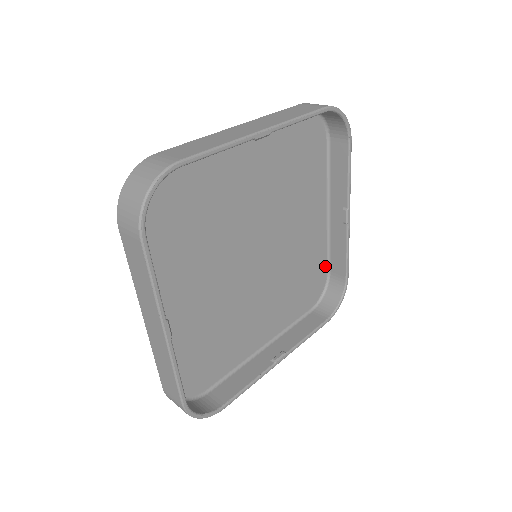
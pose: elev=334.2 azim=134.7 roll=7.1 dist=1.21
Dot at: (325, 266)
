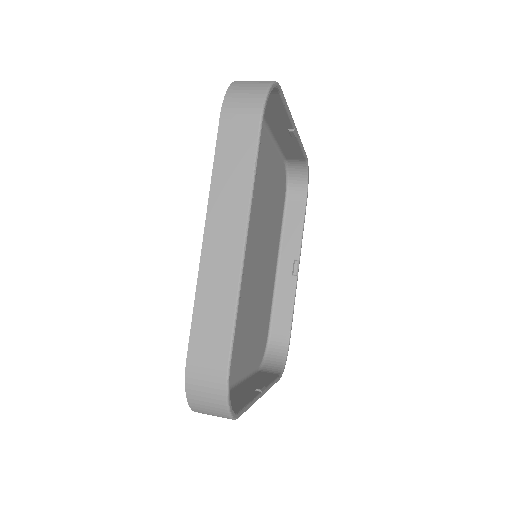
Dot at: (268, 325)
